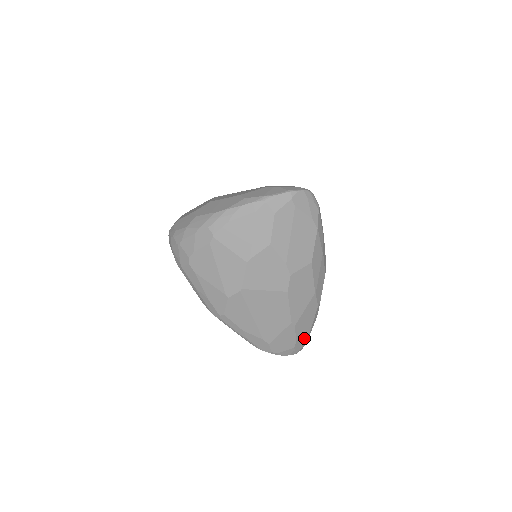
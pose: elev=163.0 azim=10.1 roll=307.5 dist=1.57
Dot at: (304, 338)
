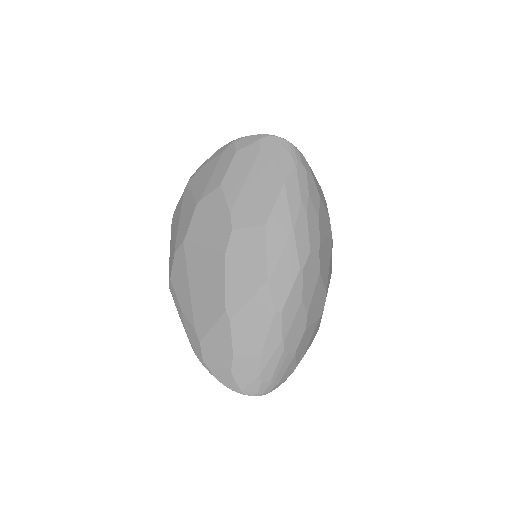
Dot at: (251, 364)
